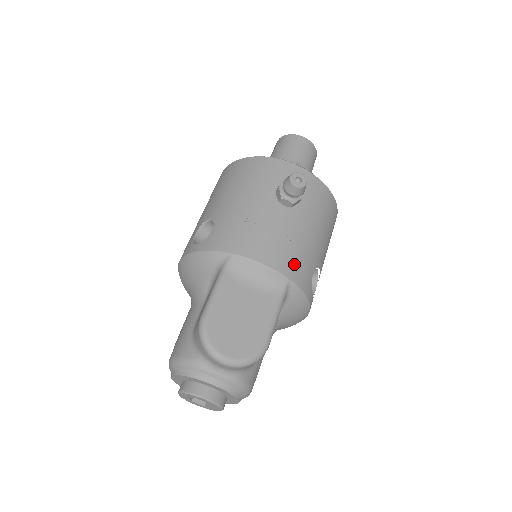
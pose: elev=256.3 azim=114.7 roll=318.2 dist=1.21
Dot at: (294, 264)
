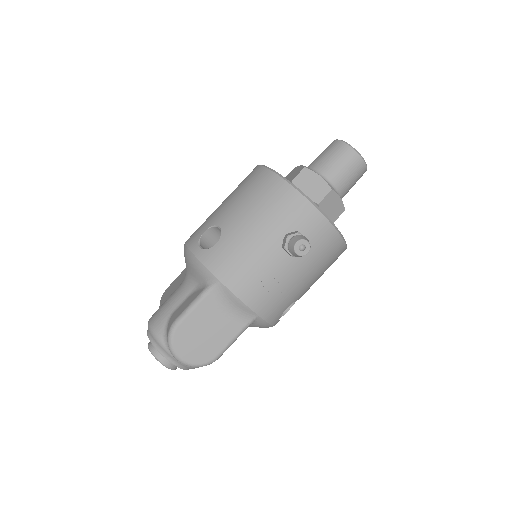
Dot at: (269, 304)
